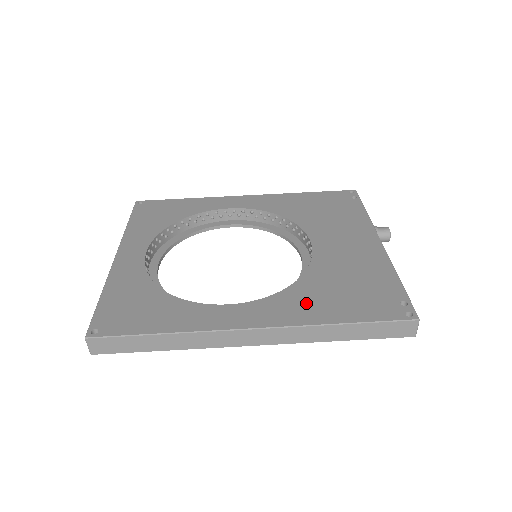
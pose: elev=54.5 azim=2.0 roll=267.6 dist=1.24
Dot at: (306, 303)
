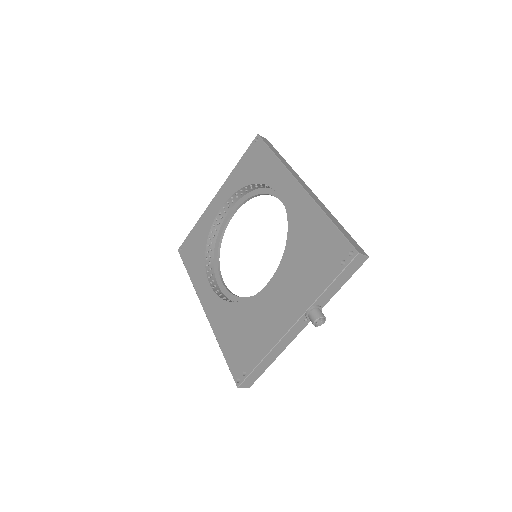
Dot at: (224, 321)
